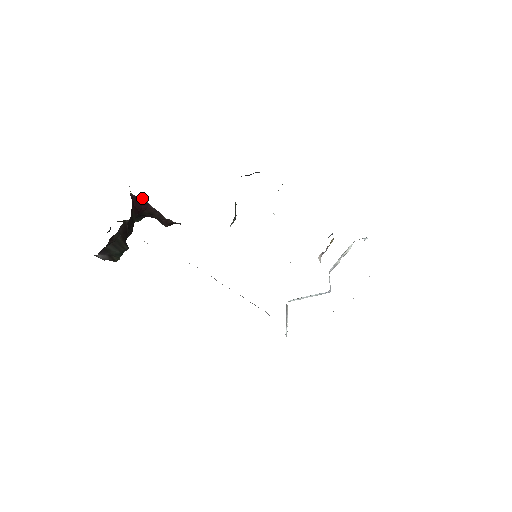
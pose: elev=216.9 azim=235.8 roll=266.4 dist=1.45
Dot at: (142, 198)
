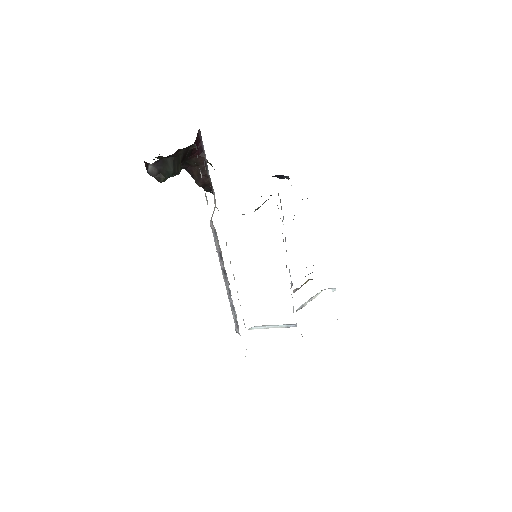
Dot at: (202, 142)
